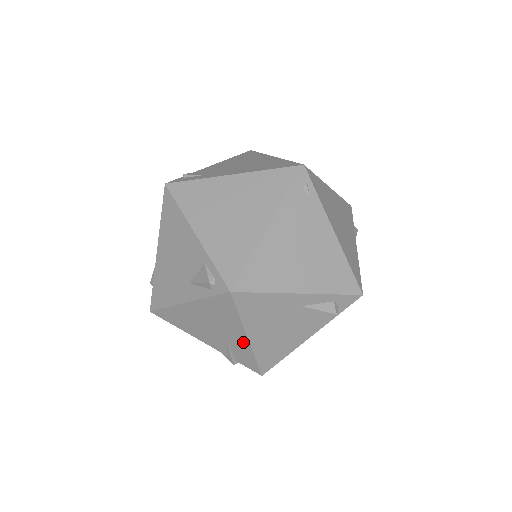
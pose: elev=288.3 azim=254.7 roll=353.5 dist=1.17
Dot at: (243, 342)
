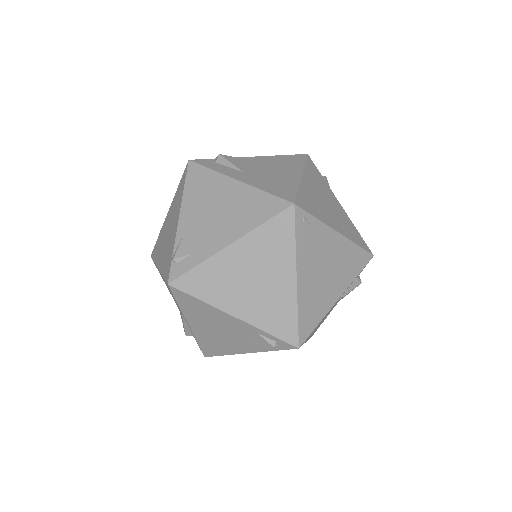
Dot at: occluded
